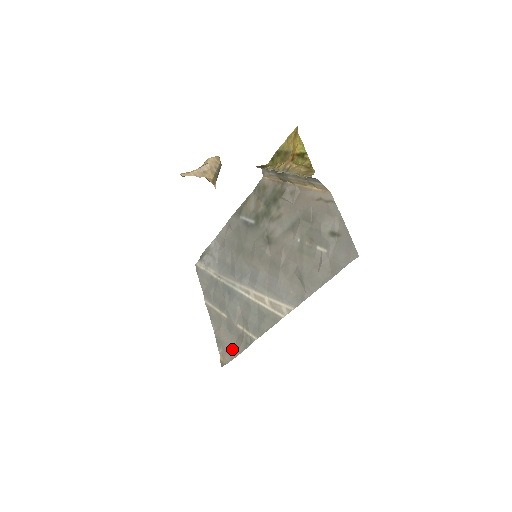
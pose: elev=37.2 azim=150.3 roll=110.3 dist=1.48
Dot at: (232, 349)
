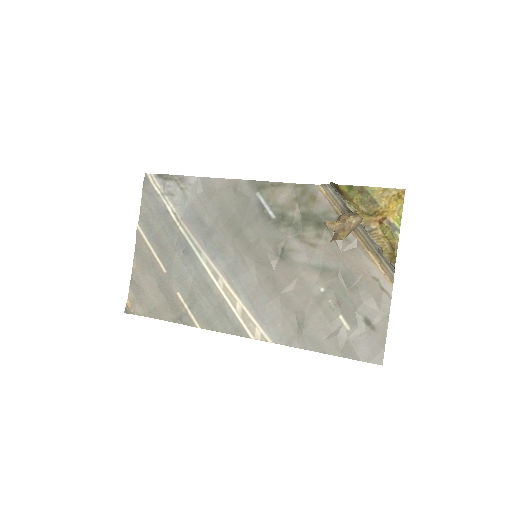
Dot at: (152, 306)
